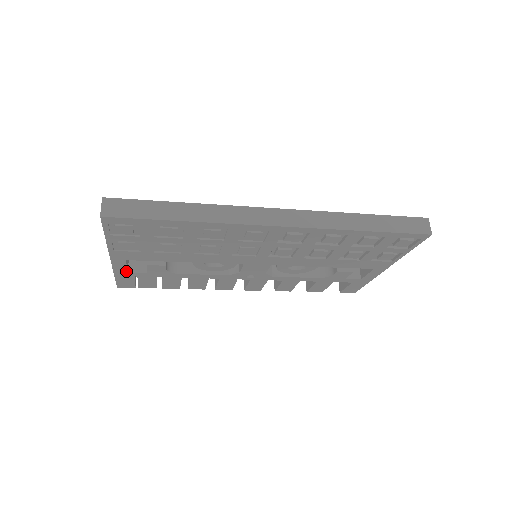
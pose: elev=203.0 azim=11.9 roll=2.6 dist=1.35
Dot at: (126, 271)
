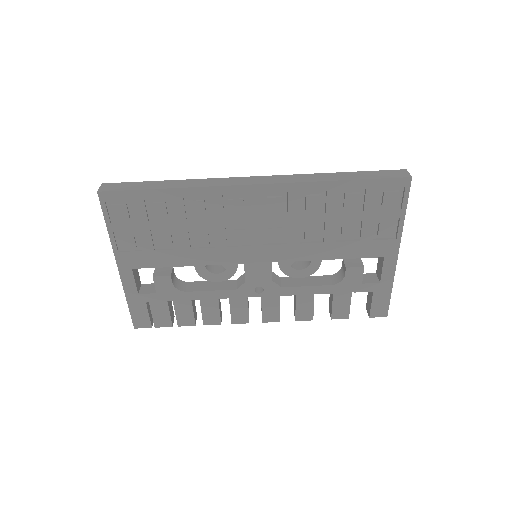
Dot at: (136, 292)
